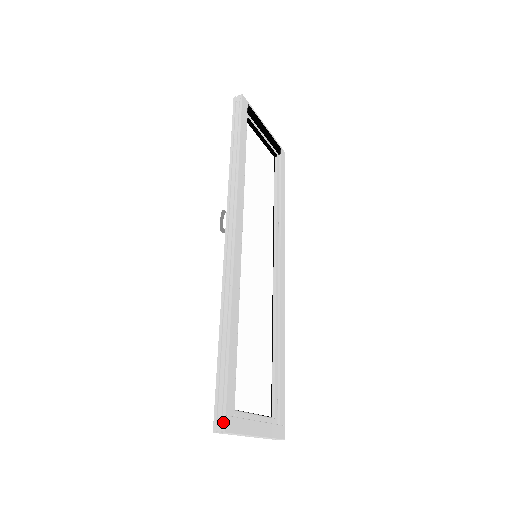
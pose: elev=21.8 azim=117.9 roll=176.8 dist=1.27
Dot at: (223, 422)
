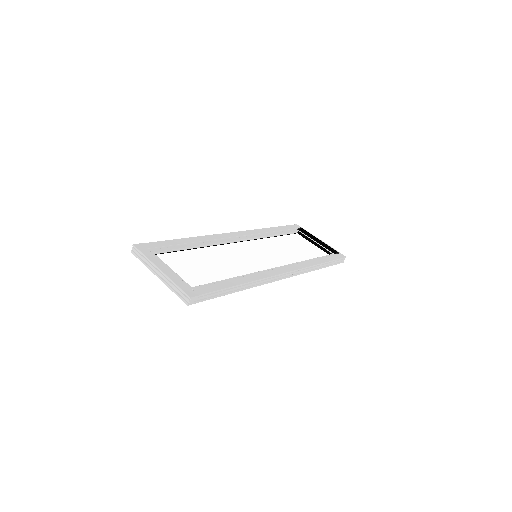
Dot at: (138, 245)
